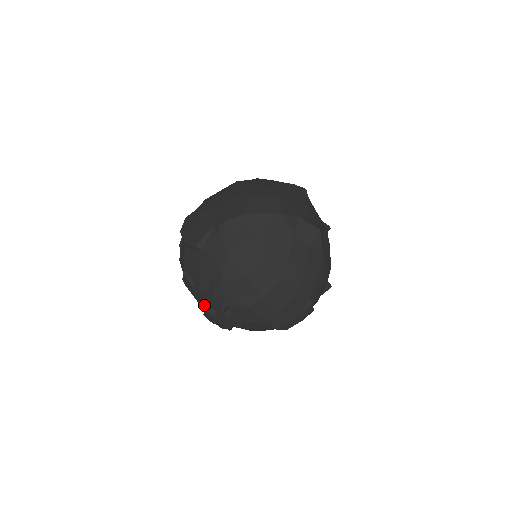
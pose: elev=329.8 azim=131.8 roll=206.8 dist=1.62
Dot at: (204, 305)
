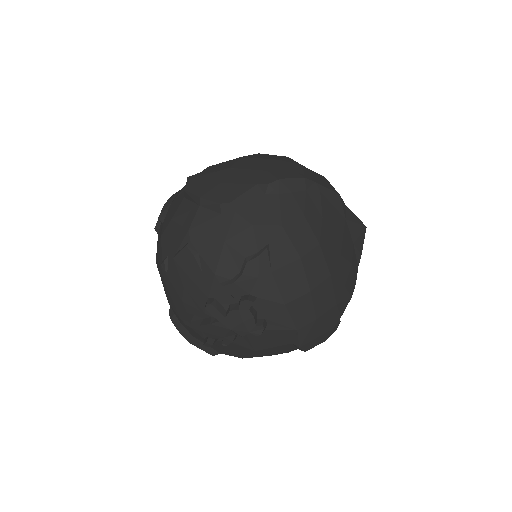
Dot at: (205, 299)
